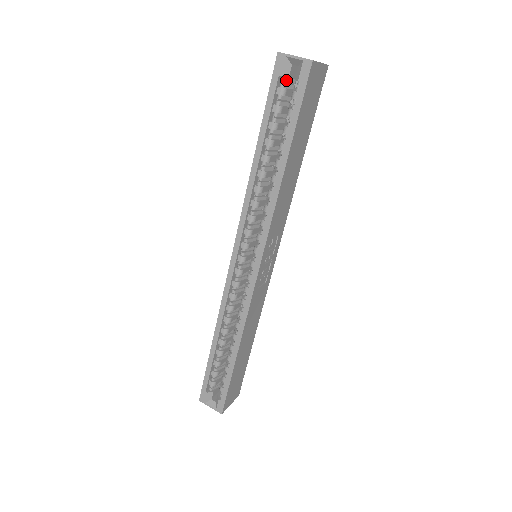
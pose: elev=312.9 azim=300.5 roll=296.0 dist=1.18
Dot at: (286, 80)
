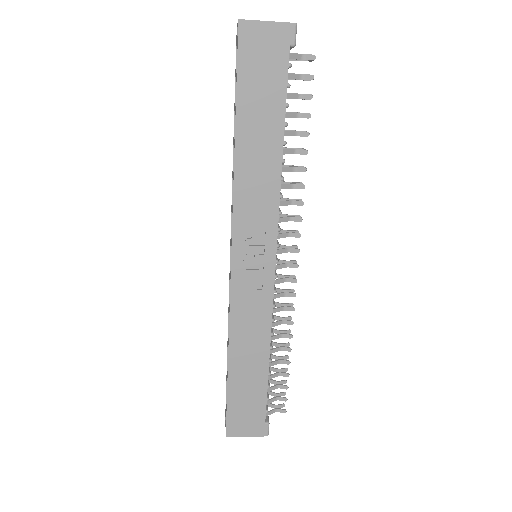
Dot at: occluded
